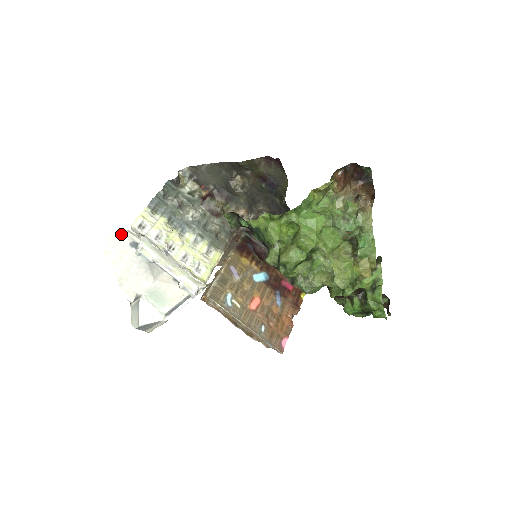
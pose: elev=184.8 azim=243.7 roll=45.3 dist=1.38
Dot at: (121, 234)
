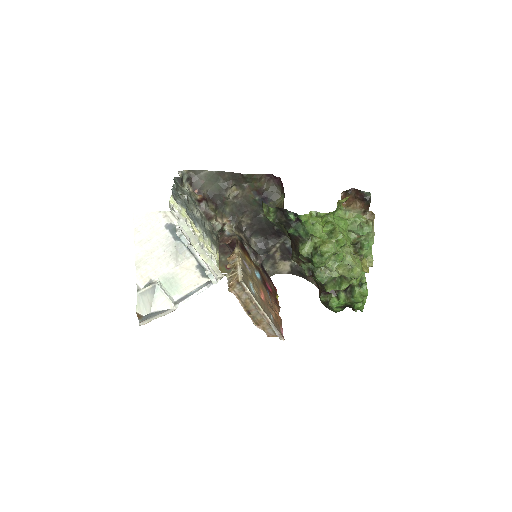
Dot at: (161, 214)
